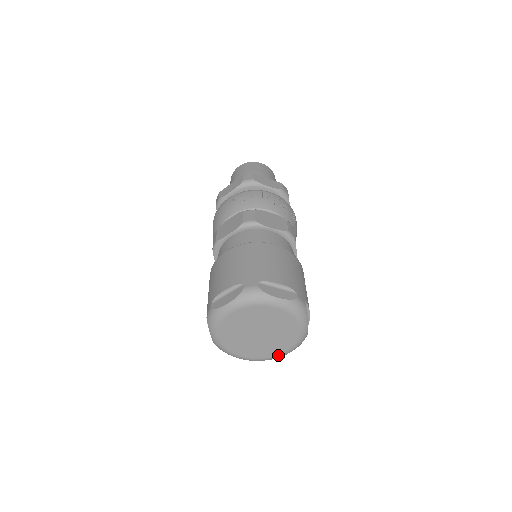
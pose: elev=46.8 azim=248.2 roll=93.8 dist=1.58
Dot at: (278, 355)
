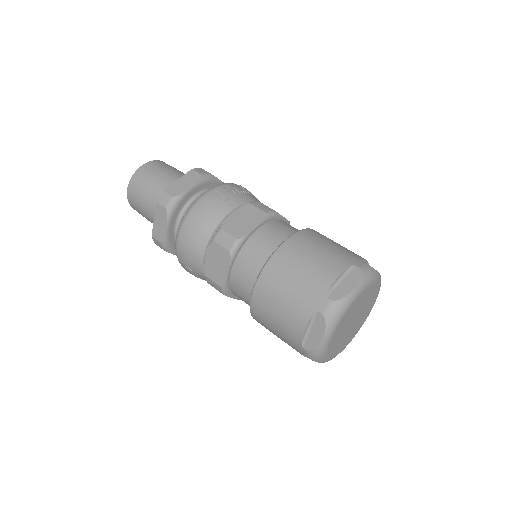
Dot at: occluded
